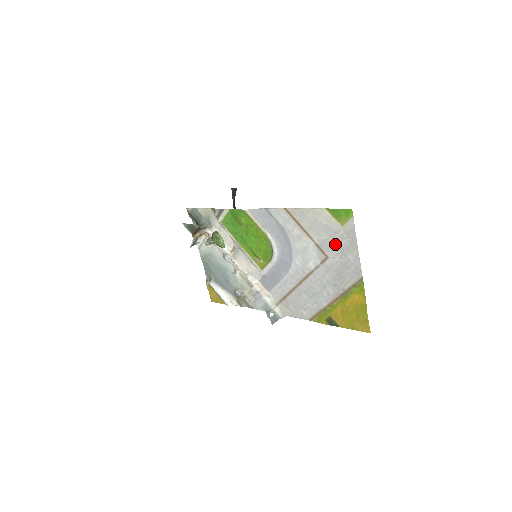
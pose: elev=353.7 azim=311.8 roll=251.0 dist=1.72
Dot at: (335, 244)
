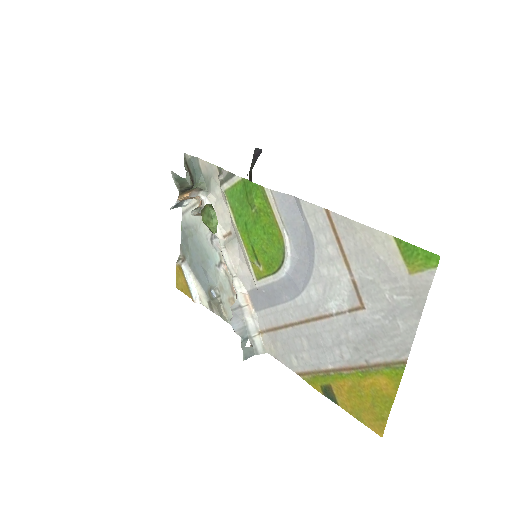
Dot at: (385, 295)
